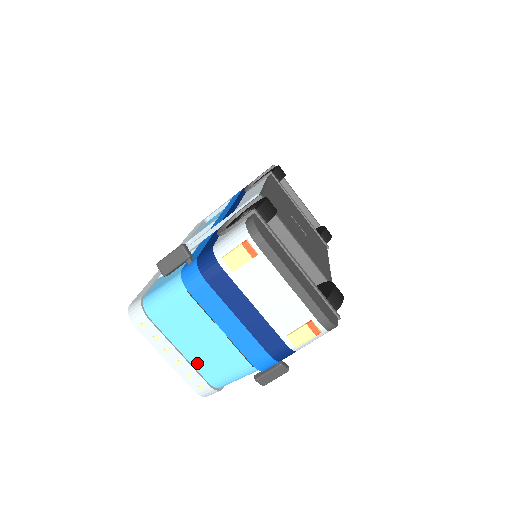
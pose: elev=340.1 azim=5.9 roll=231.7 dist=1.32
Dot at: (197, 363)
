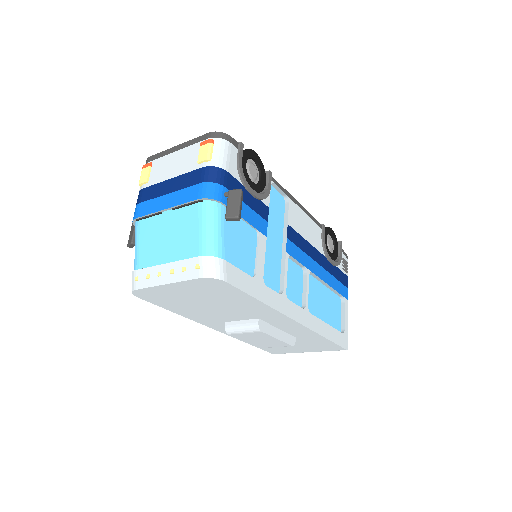
Dot at: (181, 255)
